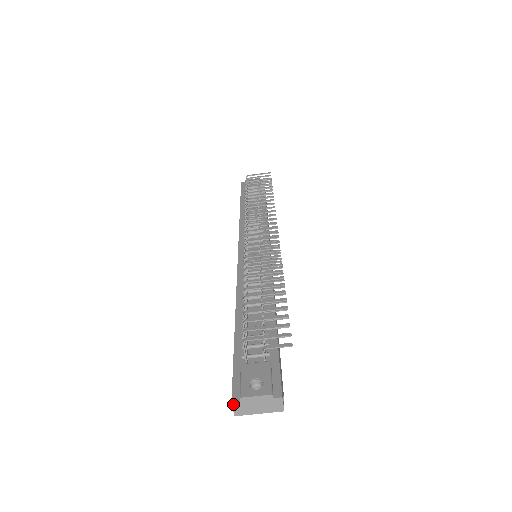
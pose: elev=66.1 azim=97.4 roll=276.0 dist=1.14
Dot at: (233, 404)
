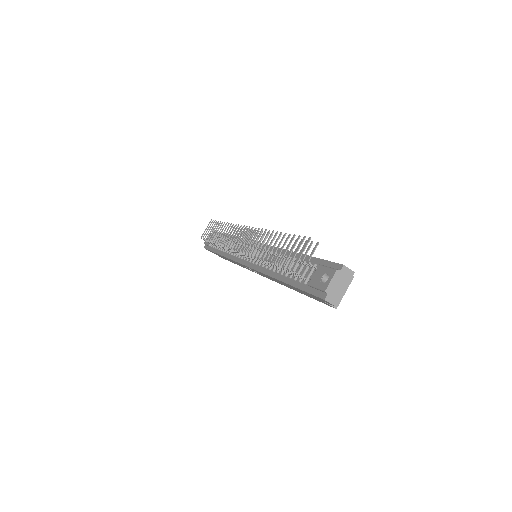
Dot at: (326, 300)
